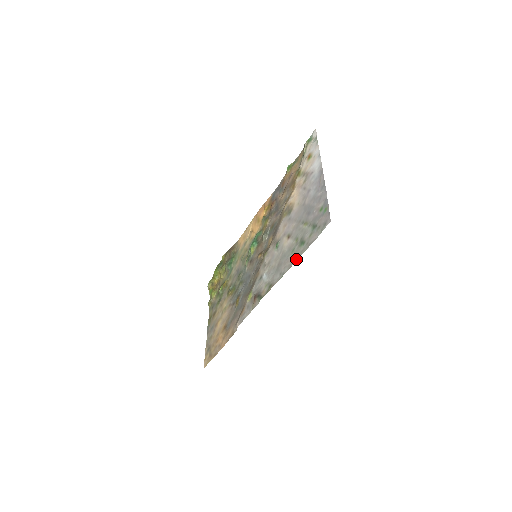
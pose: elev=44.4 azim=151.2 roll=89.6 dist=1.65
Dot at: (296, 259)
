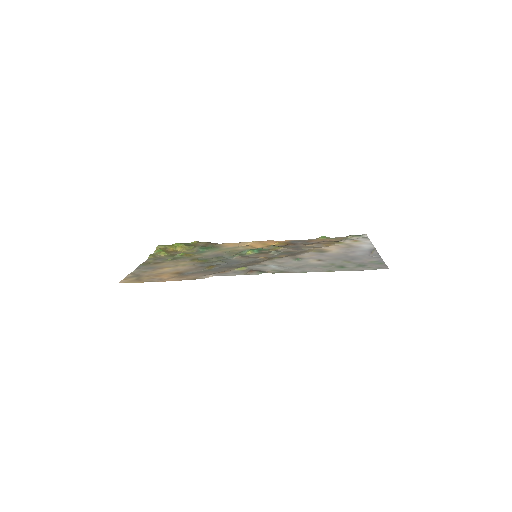
Dot at: (331, 270)
